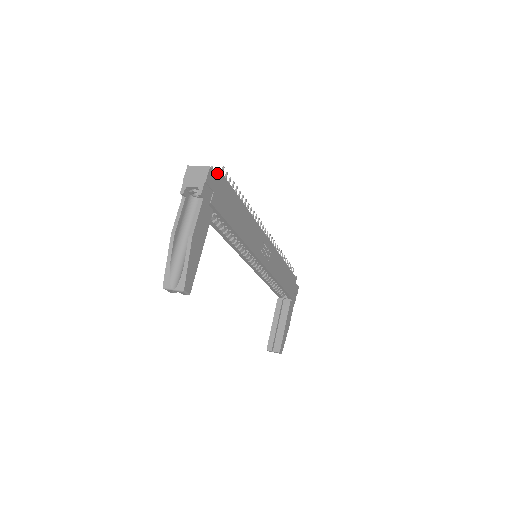
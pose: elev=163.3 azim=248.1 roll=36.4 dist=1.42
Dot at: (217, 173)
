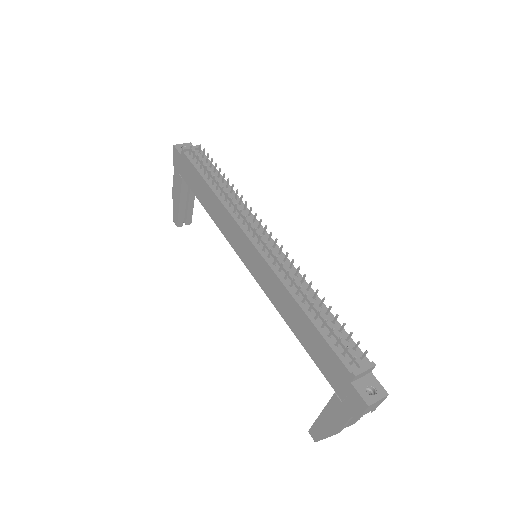
Dot at: (371, 370)
